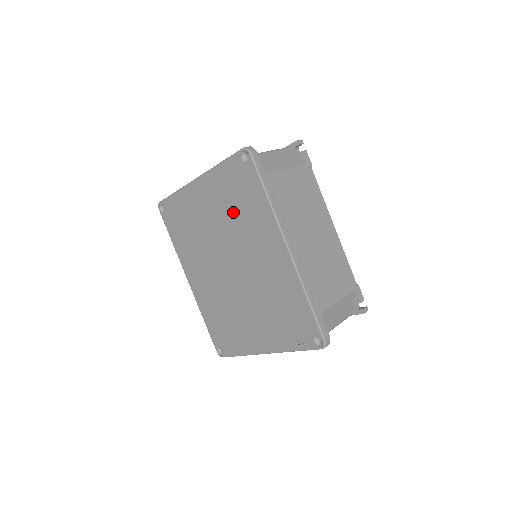
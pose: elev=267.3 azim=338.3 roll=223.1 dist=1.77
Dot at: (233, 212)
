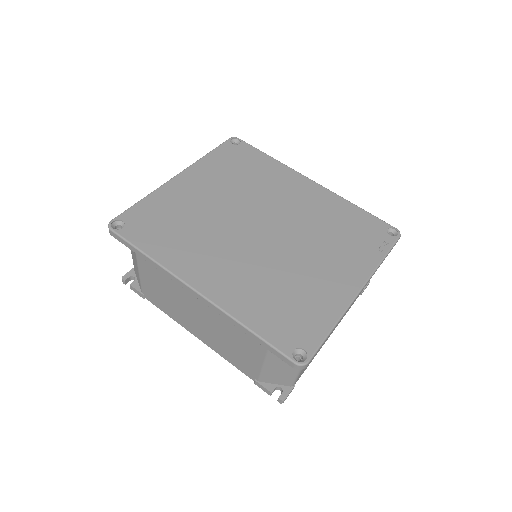
Dot at: (241, 180)
